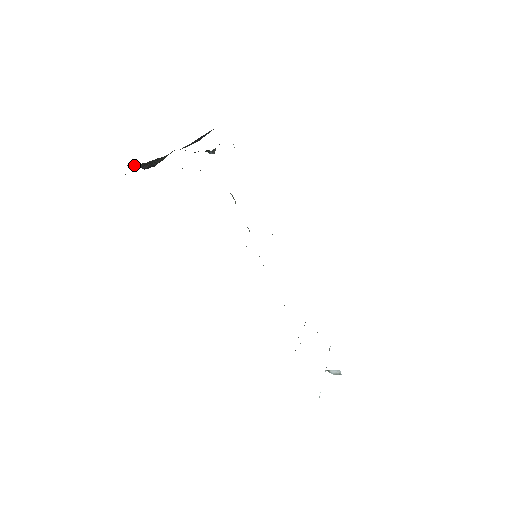
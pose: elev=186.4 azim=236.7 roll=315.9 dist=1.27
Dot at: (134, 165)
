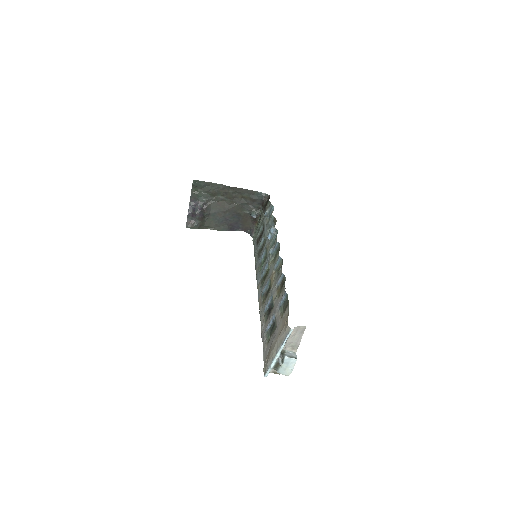
Dot at: (190, 209)
